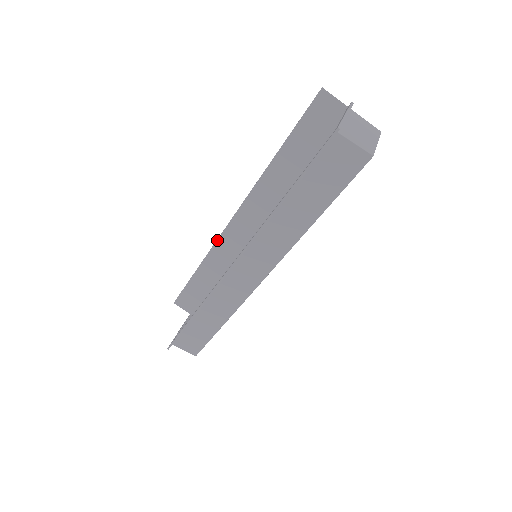
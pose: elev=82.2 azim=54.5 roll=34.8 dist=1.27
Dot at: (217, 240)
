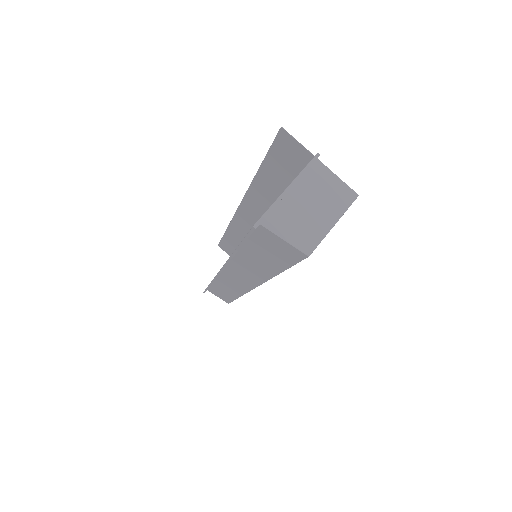
Dot at: (232, 218)
